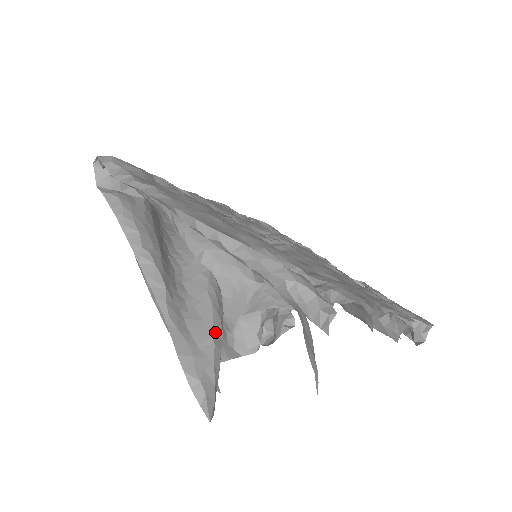
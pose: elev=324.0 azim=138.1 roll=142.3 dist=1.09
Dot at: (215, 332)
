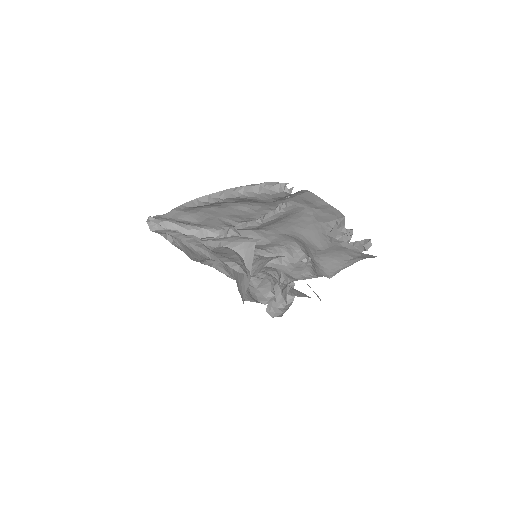
Dot at: (238, 255)
